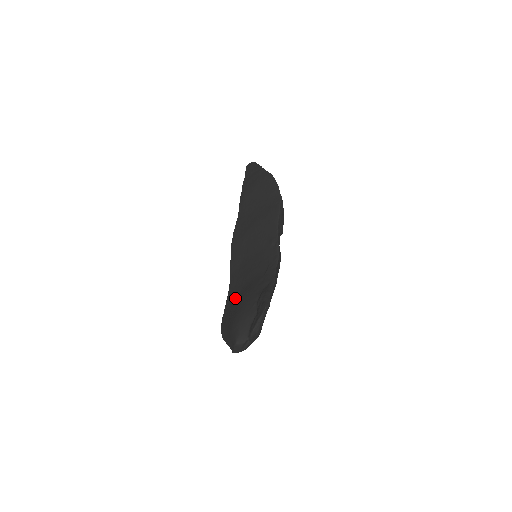
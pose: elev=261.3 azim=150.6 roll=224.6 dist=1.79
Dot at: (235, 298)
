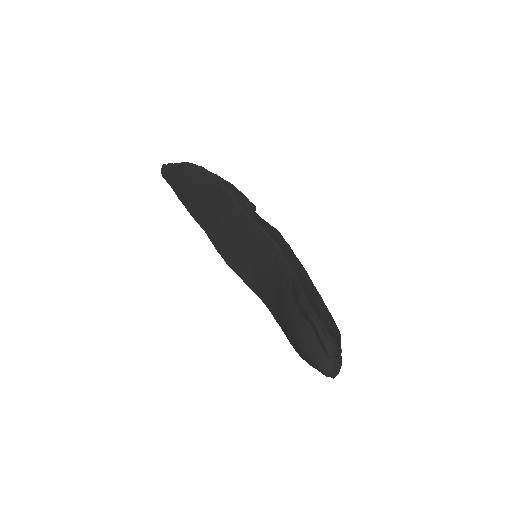
Dot at: (280, 317)
